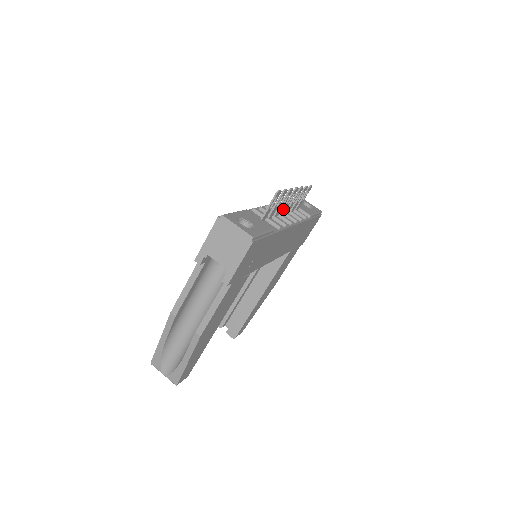
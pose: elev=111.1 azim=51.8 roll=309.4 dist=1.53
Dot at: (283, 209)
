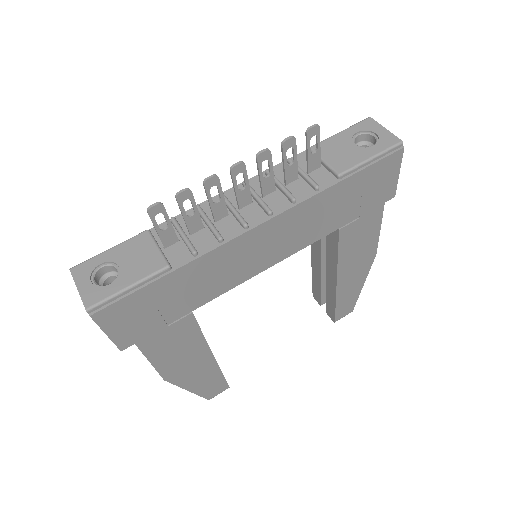
Dot at: (237, 199)
